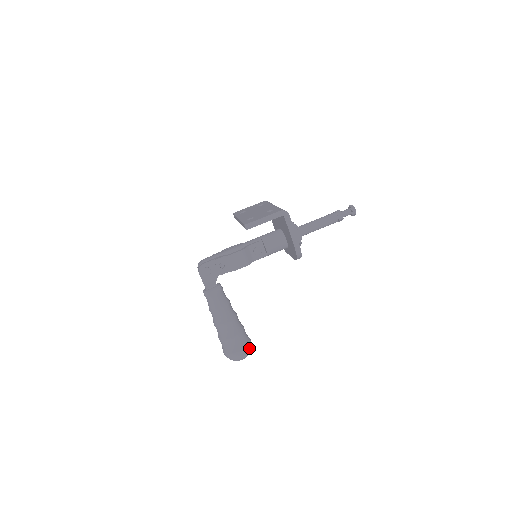
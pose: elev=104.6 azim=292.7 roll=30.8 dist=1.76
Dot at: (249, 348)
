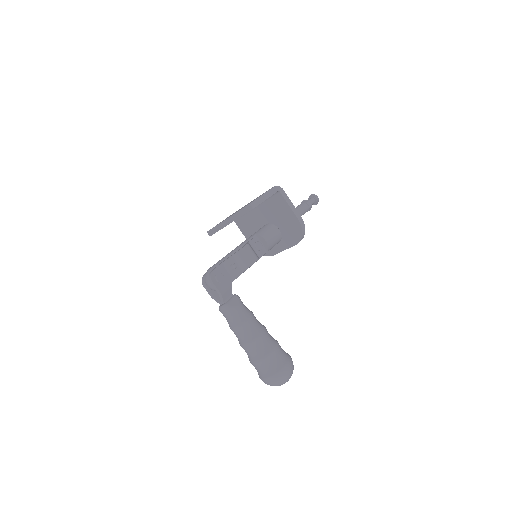
Dot at: occluded
